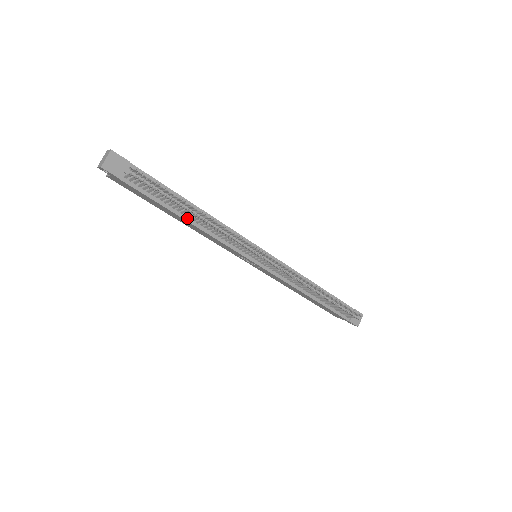
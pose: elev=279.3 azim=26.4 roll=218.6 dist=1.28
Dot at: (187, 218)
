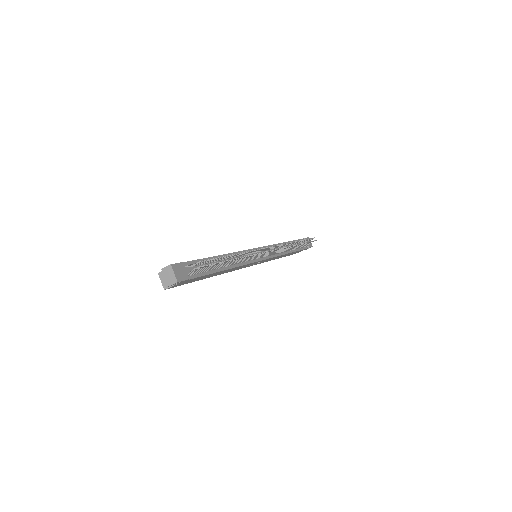
Dot at: (225, 268)
